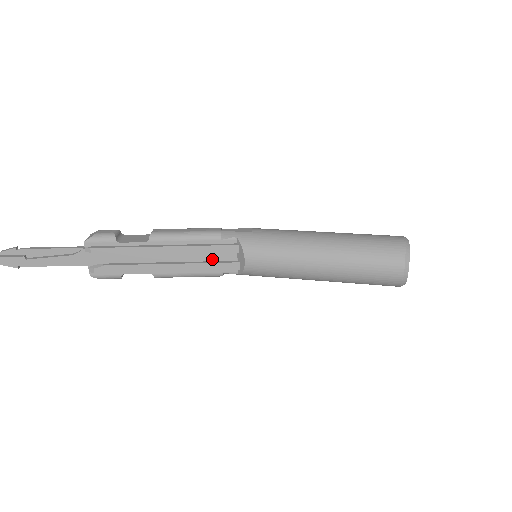
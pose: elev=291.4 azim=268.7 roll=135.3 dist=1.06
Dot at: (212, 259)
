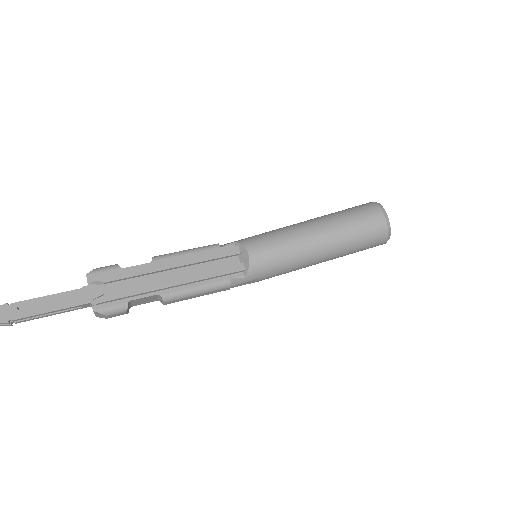
Dot at: (216, 267)
